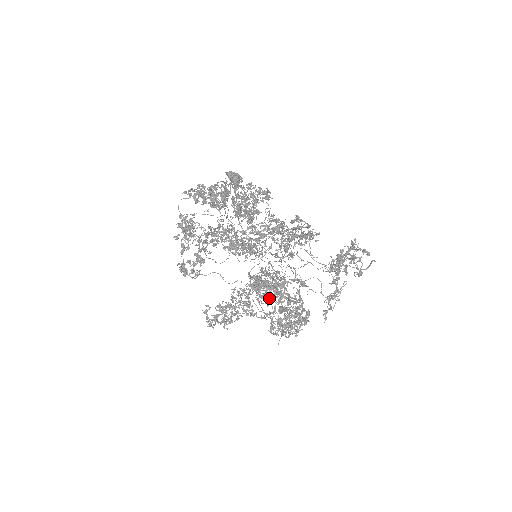
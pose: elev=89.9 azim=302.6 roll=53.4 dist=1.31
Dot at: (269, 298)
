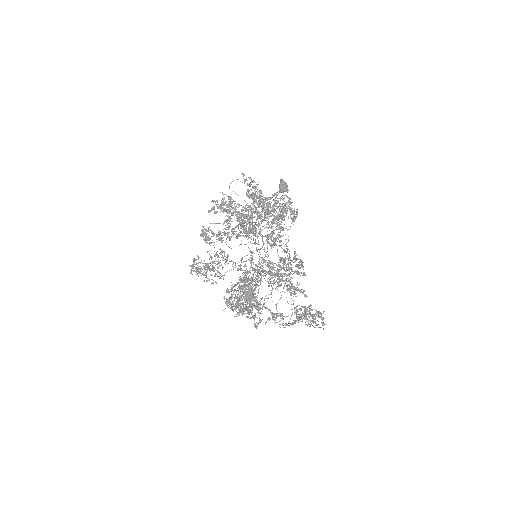
Dot at: occluded
